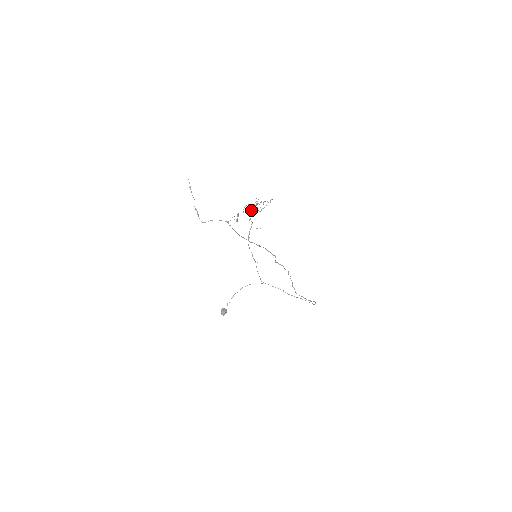
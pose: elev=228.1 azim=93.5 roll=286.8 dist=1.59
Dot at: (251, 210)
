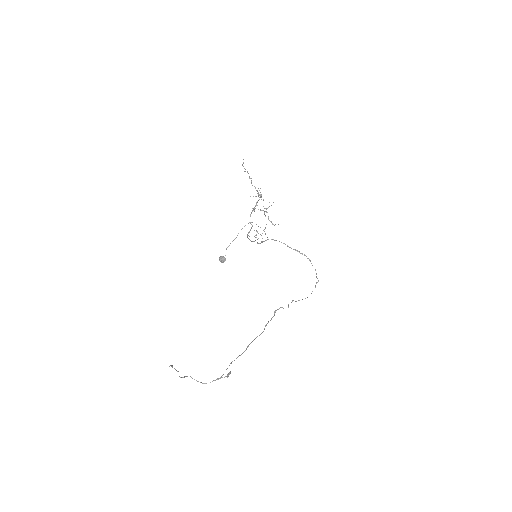
Dot at: (251, 213)
